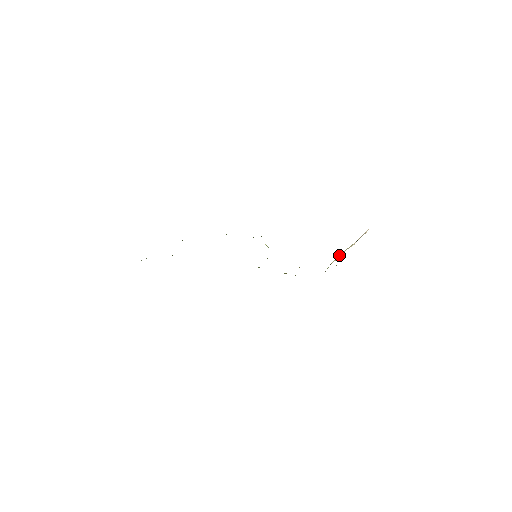
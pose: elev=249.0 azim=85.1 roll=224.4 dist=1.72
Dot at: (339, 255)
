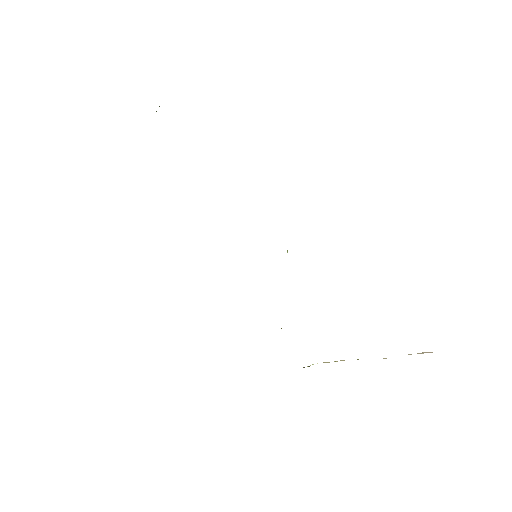
Dot at: occluded
